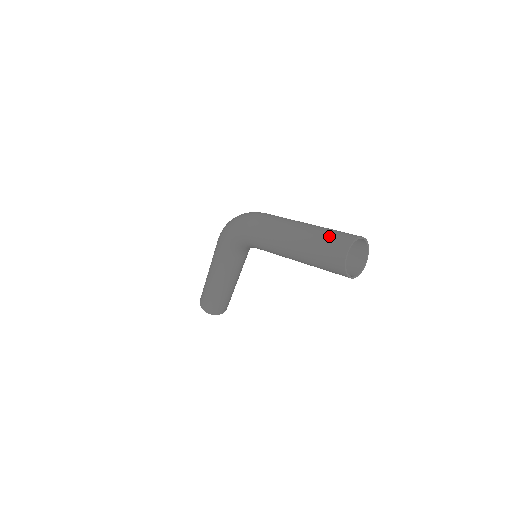
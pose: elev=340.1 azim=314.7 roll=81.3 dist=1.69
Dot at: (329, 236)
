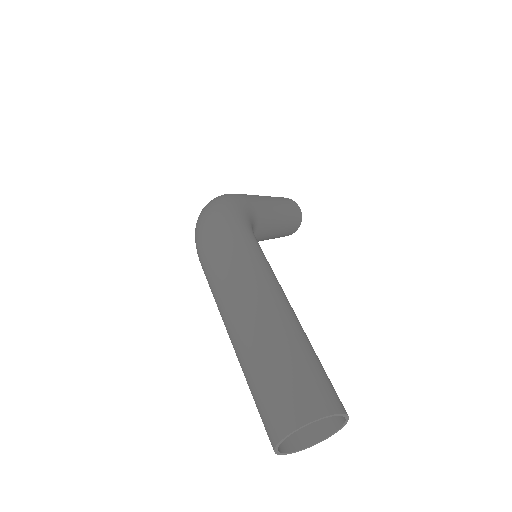
Dot at: (258, 393)
